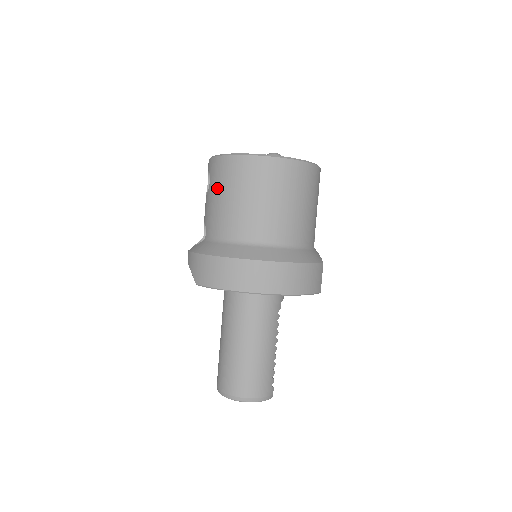
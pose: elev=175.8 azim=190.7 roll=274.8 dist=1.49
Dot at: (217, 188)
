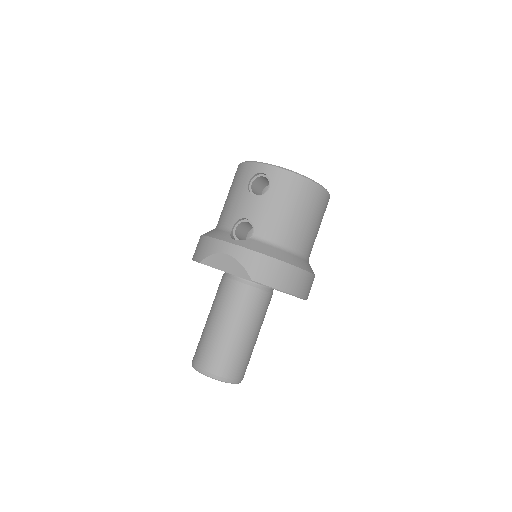
Dot at: (283, 199)
